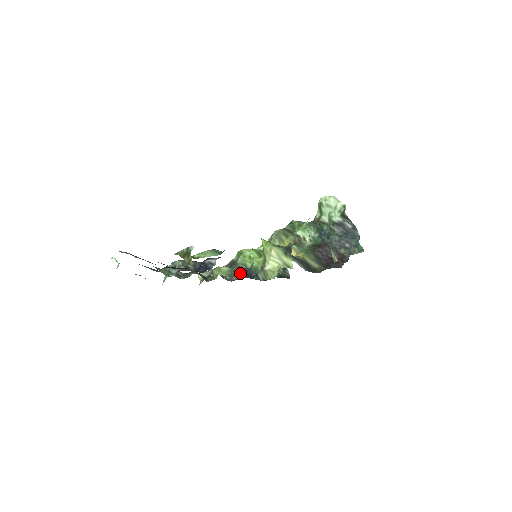
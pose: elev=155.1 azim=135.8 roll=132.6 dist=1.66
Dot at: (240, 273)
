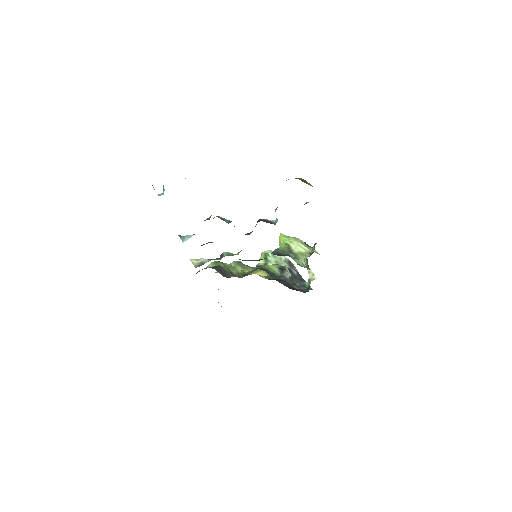
Dot at: occluded
